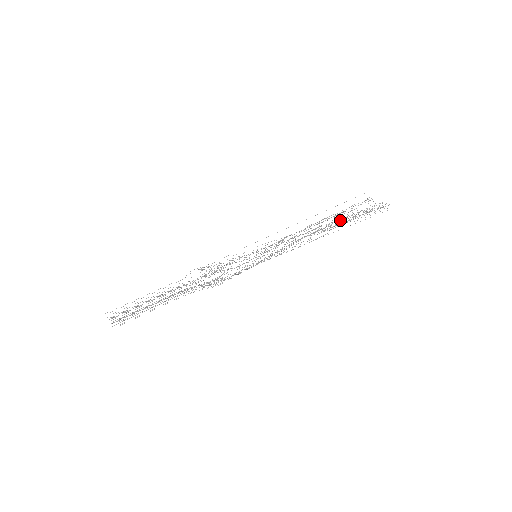
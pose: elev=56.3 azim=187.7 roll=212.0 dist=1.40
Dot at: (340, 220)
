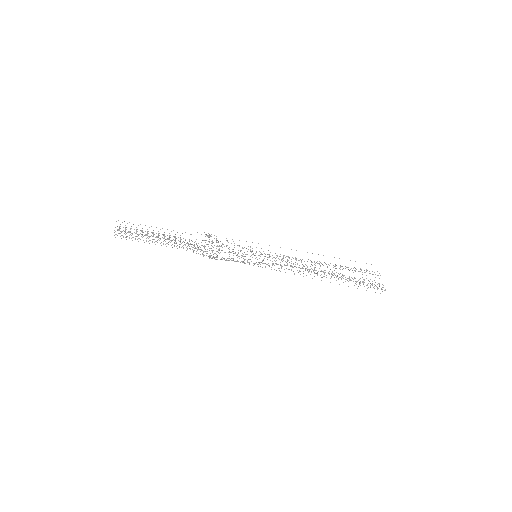
Dot at: occluded
